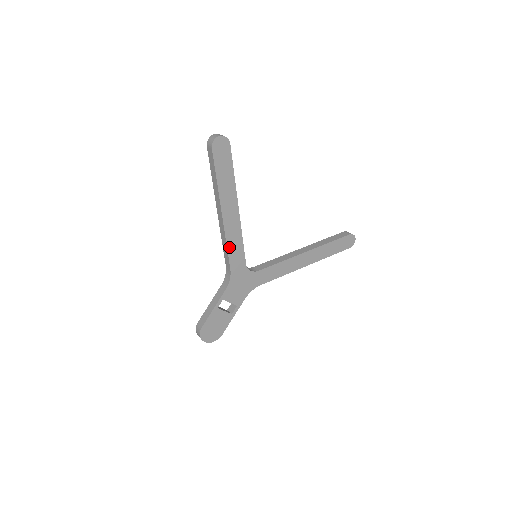
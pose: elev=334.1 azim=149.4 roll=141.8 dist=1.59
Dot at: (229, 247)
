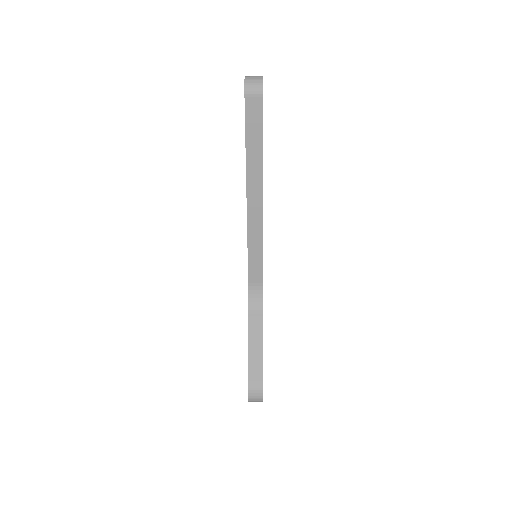
Dot at: (262, 250)
